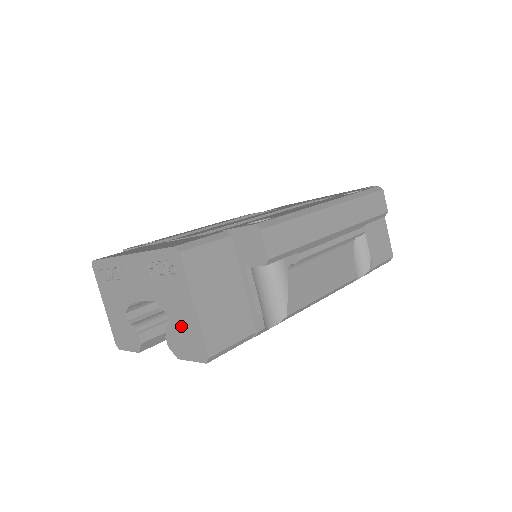
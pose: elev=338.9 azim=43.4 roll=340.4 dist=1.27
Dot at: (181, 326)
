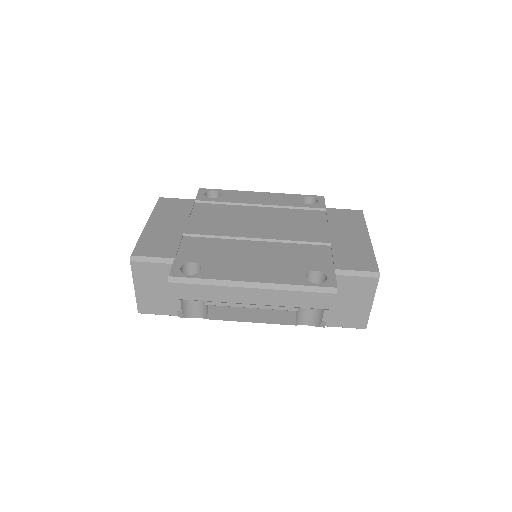
Dot at: occluded
